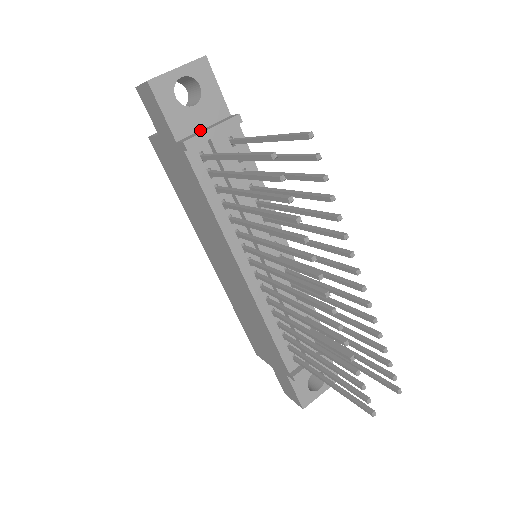
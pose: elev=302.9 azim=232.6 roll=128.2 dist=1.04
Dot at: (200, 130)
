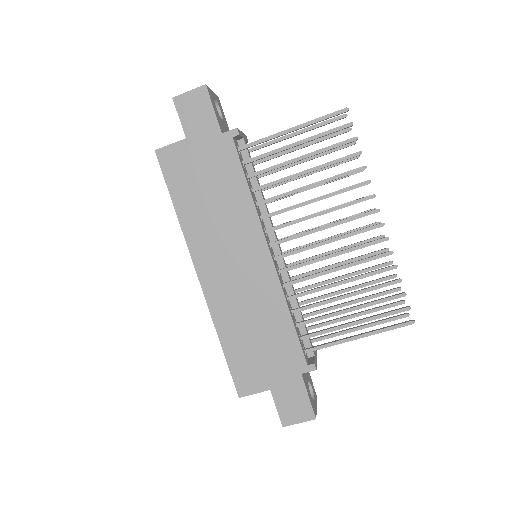
Dot at: occluded
